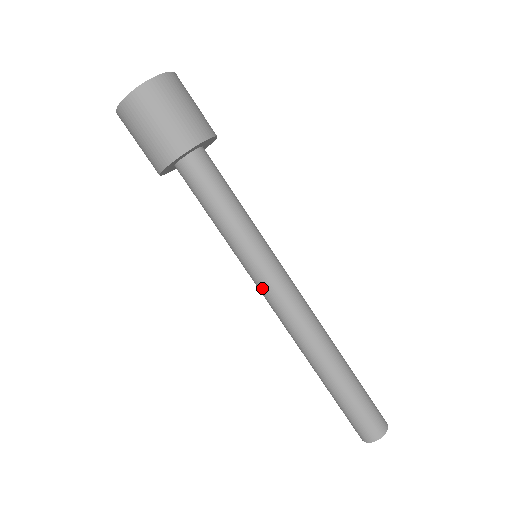
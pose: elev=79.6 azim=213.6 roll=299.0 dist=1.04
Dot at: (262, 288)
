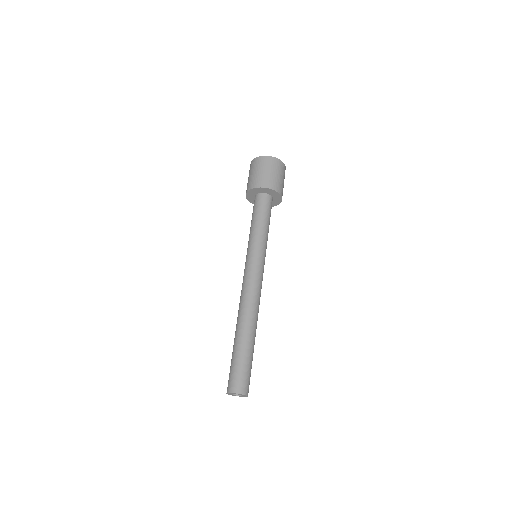
Dot at: (251, 267)
